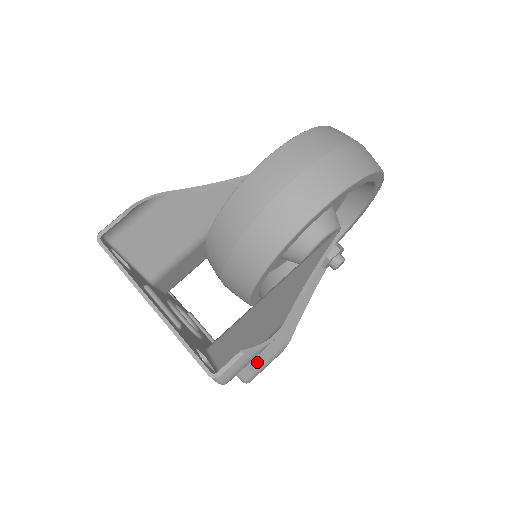
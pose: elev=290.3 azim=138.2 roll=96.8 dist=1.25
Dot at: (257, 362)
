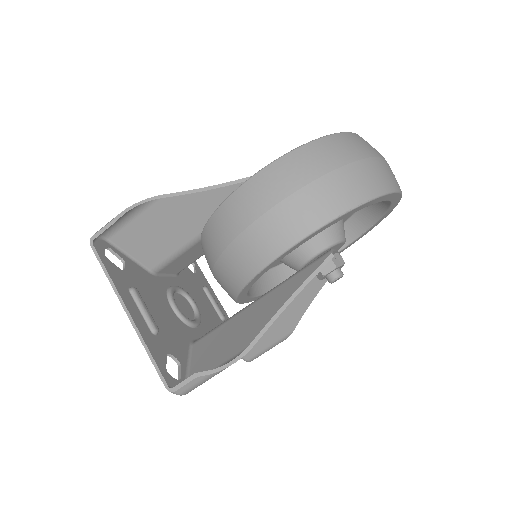
Dot at: (257, 347)
